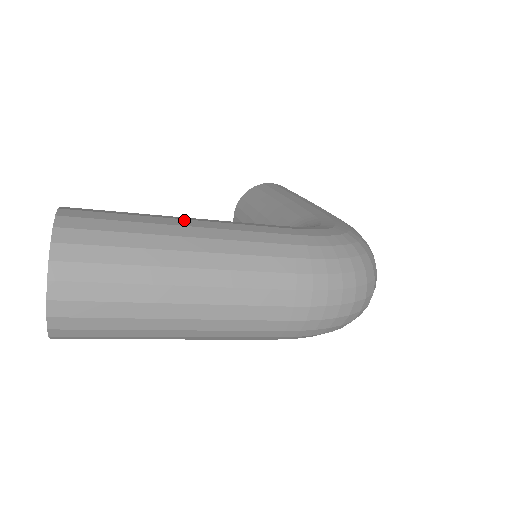
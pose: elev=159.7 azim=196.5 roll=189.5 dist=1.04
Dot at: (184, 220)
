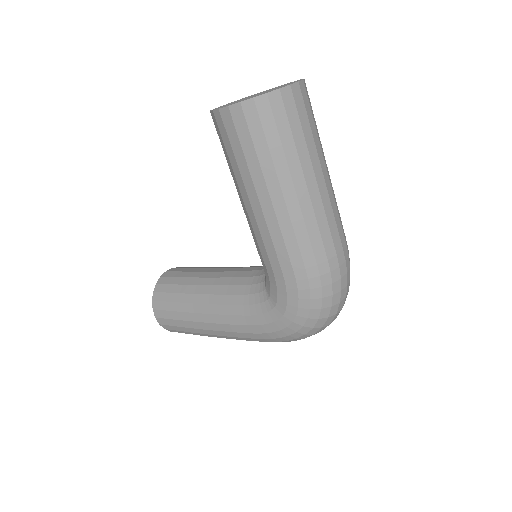
Dot at: occluded
